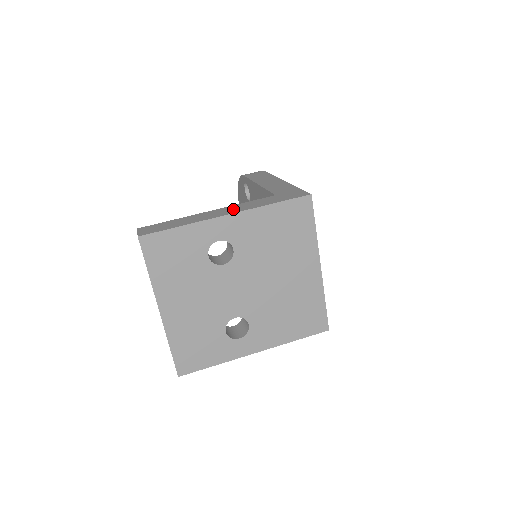
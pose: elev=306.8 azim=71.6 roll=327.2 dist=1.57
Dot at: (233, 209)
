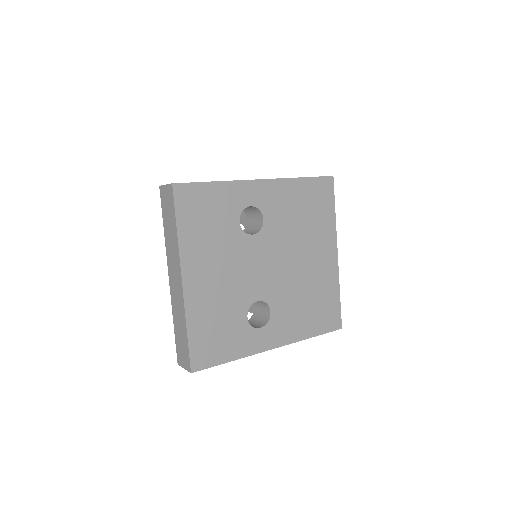
Dot at: occluded
